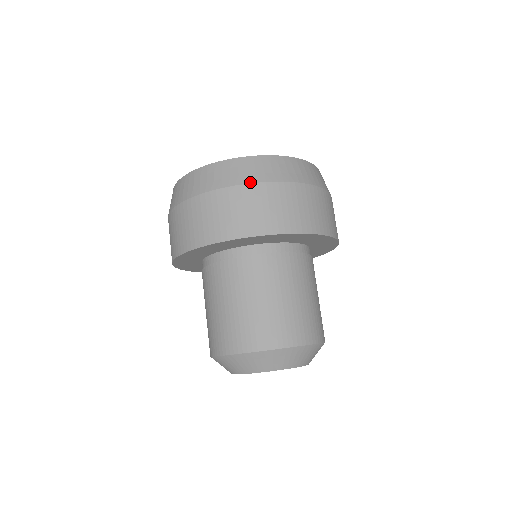
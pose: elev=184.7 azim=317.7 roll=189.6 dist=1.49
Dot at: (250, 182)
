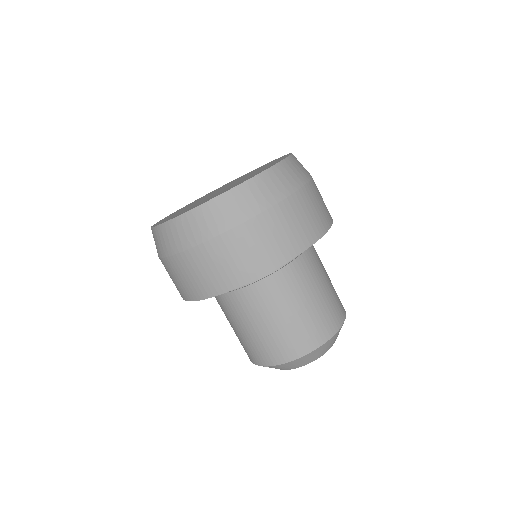
Dot at: (264, 209)
